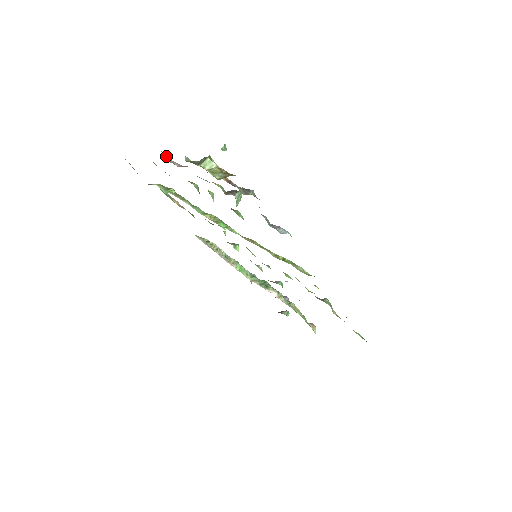
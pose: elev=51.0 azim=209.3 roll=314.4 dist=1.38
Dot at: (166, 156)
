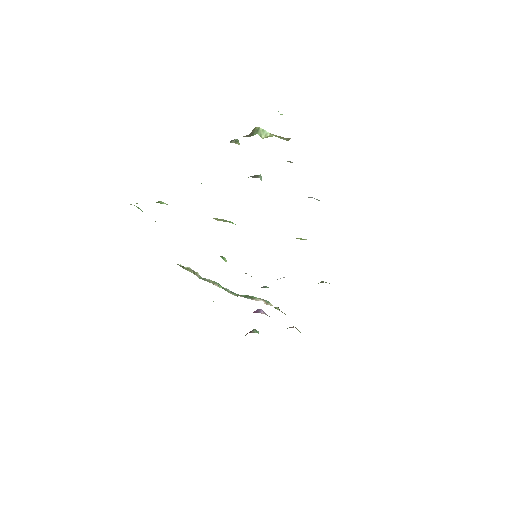
Dot at: occluded
